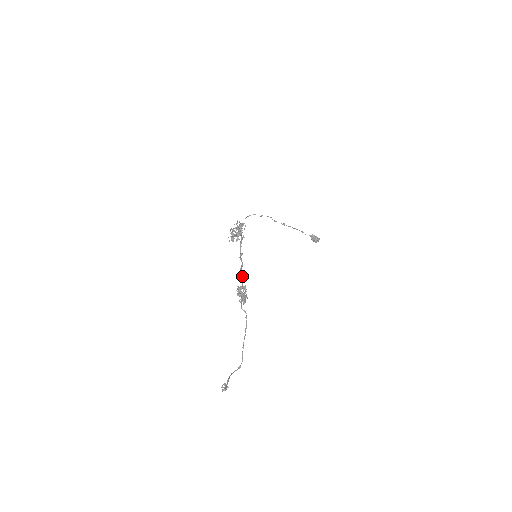
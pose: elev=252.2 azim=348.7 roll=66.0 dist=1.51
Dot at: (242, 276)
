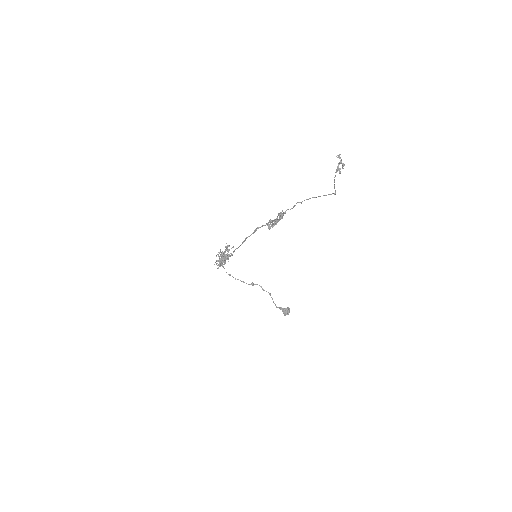
Dot at: (262, 226)
